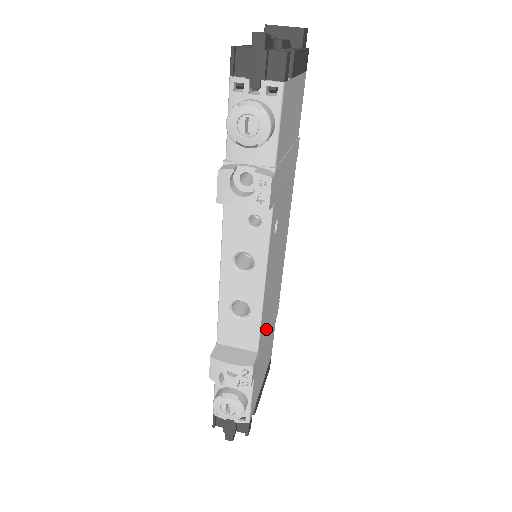
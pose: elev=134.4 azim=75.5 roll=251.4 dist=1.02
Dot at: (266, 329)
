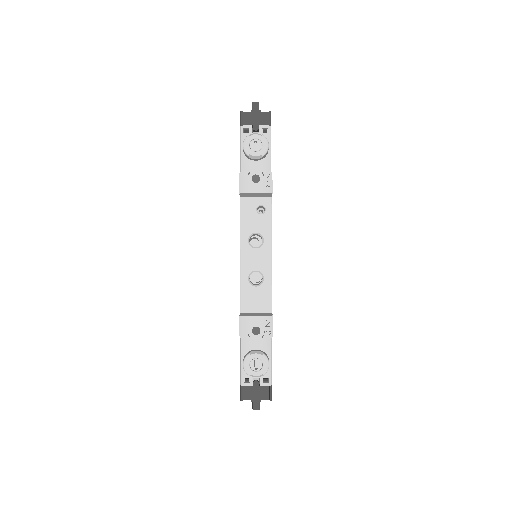
Dot at: occluded
